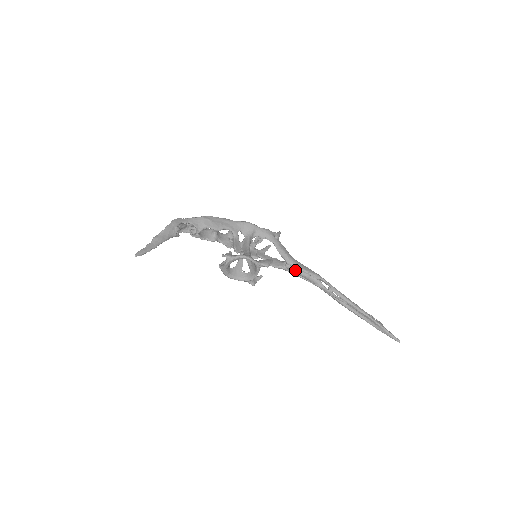
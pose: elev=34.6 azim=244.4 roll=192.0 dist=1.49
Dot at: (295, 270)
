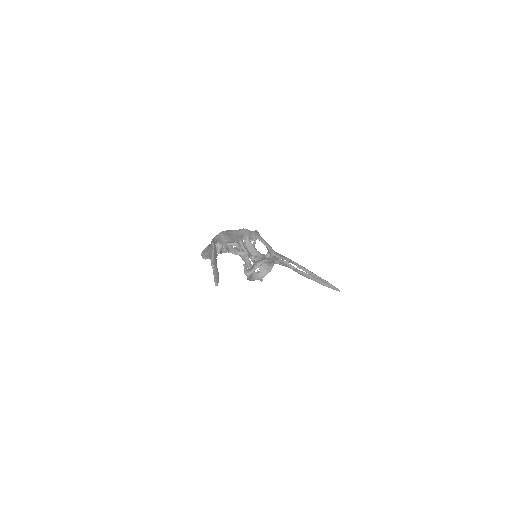
Dot at: occluded
